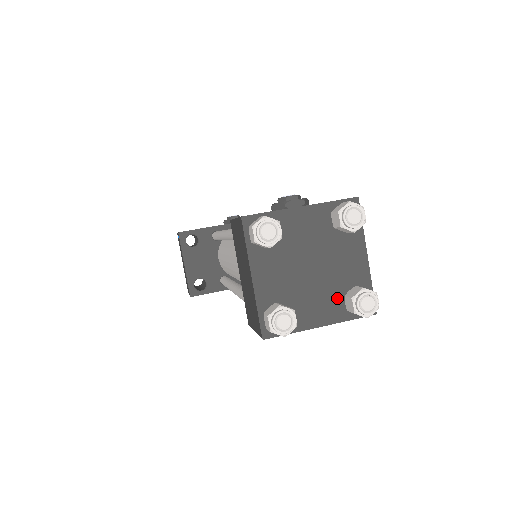
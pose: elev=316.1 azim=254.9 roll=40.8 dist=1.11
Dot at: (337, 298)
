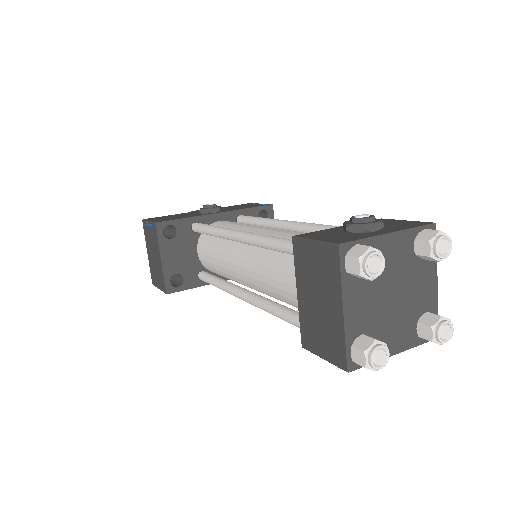
Dot at: (411, 325)
